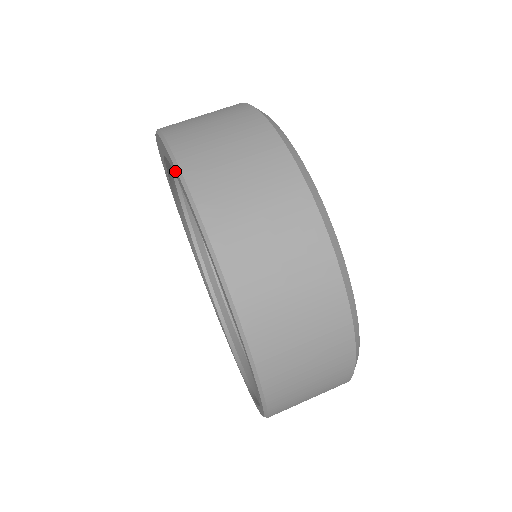
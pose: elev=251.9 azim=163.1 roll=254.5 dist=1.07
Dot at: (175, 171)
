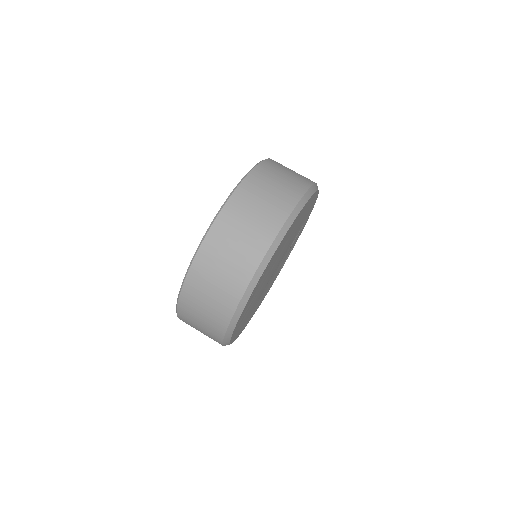
Dot at: occluded
